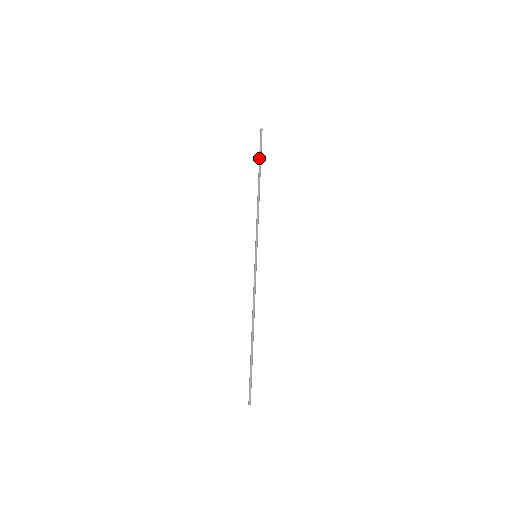
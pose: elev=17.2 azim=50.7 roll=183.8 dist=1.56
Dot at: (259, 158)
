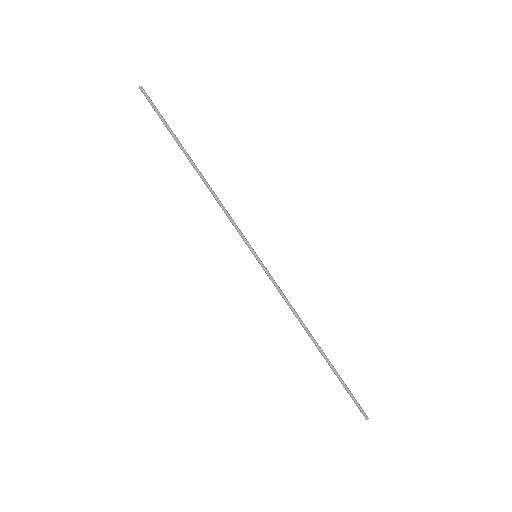
Dot at: (168, 130)
